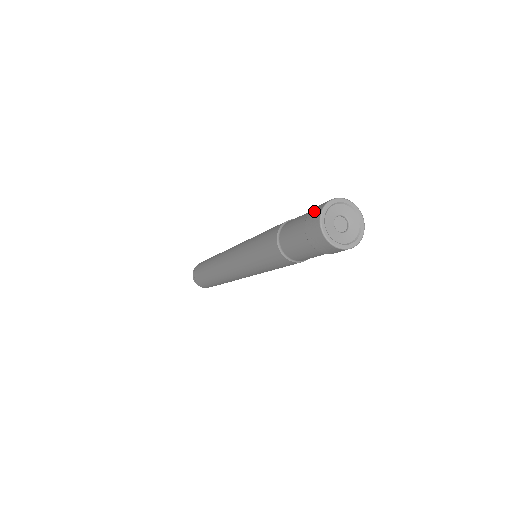
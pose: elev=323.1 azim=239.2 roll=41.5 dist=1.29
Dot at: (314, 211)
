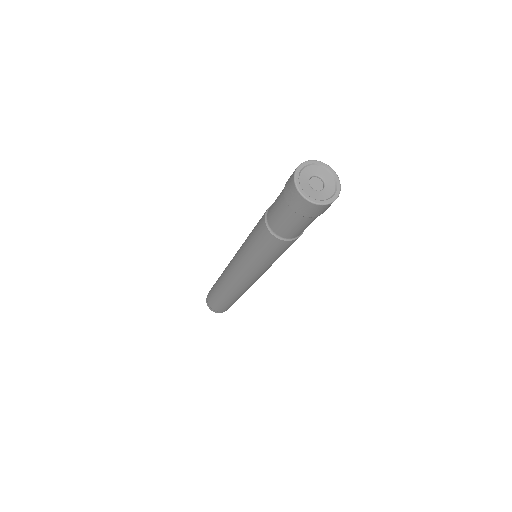
Dot at: (288, 184)
